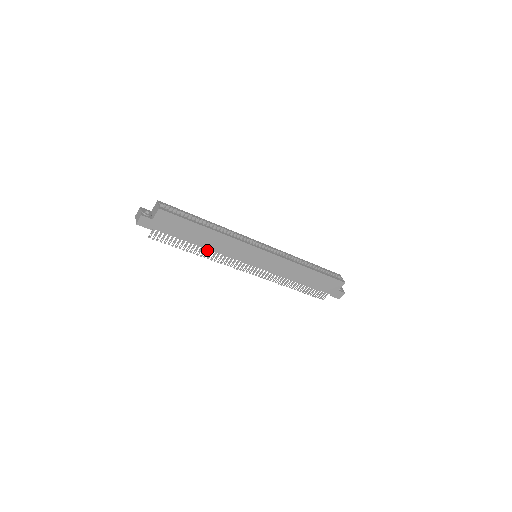
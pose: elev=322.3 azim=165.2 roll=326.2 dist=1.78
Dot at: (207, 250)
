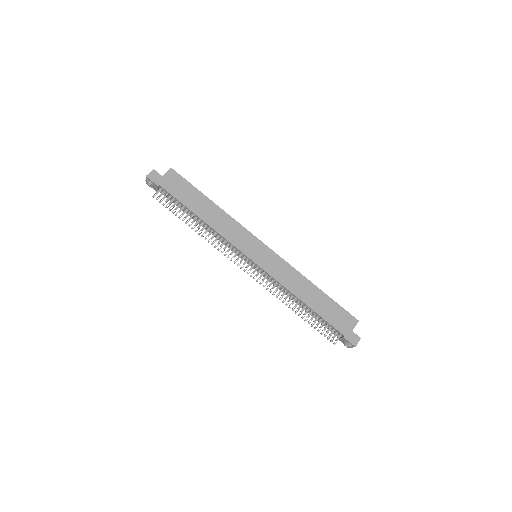
Dot at: occluded
